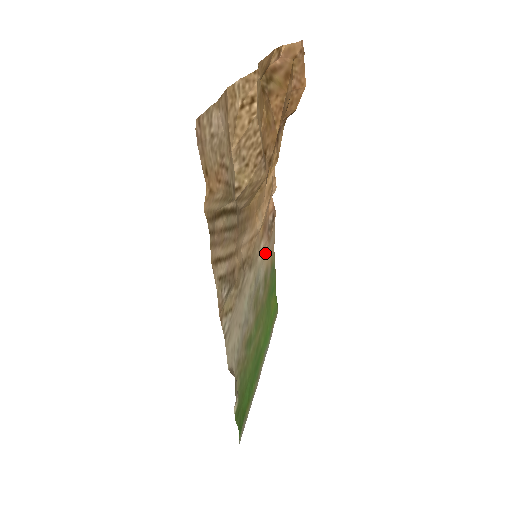
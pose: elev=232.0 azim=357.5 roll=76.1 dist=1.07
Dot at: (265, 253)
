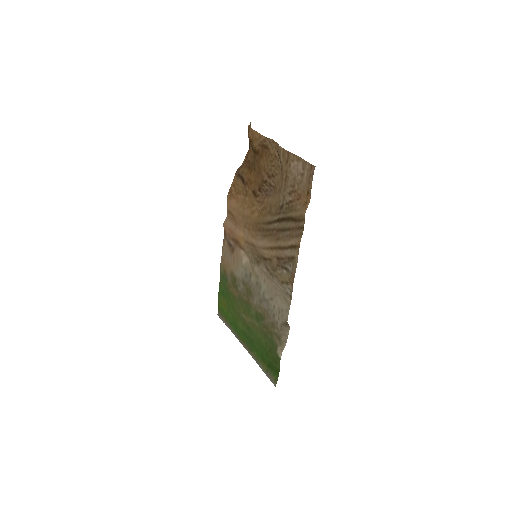
Dot at: (235, 261)
